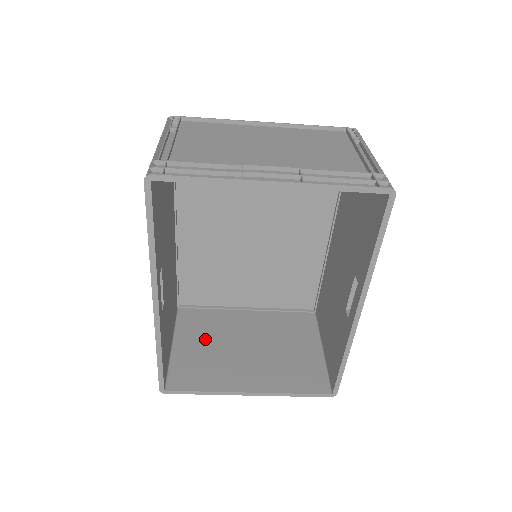
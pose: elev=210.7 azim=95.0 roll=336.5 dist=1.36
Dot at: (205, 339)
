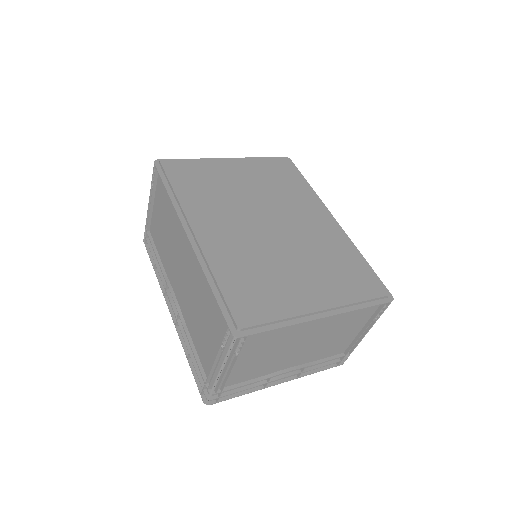
Dot at: occluded
